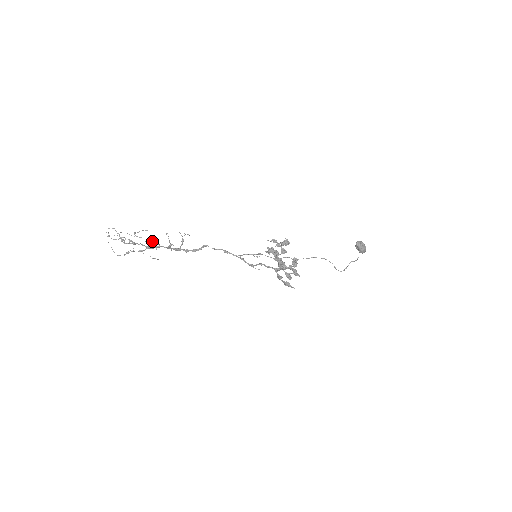
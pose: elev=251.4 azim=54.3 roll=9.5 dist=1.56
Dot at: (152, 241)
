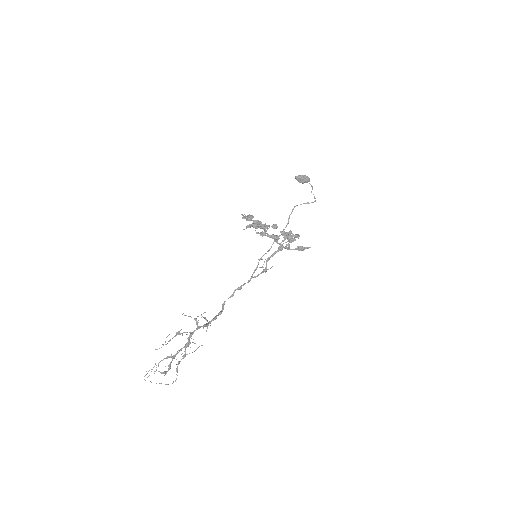
Dot at: (180, 333)
